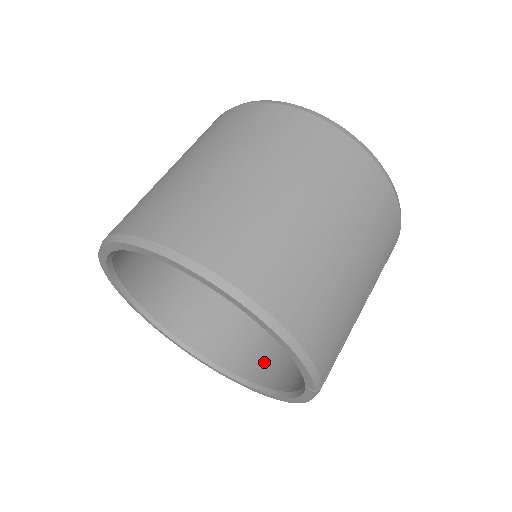
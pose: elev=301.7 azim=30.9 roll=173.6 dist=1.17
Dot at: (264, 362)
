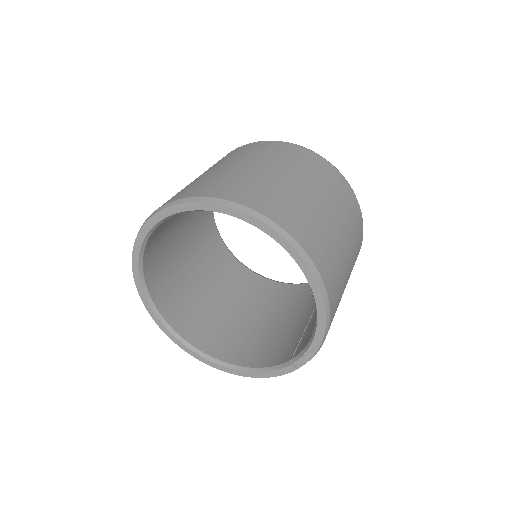
Dot at: (217, 341)
